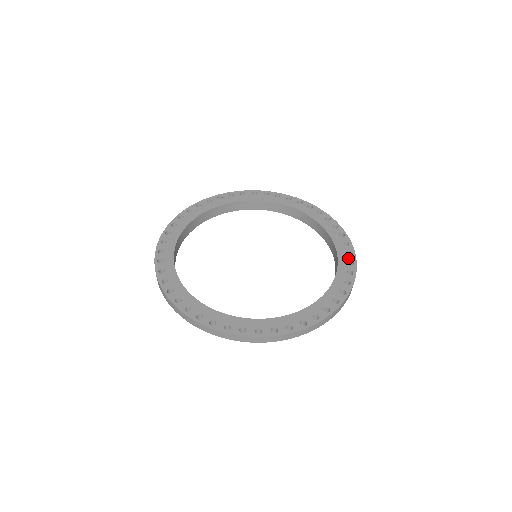
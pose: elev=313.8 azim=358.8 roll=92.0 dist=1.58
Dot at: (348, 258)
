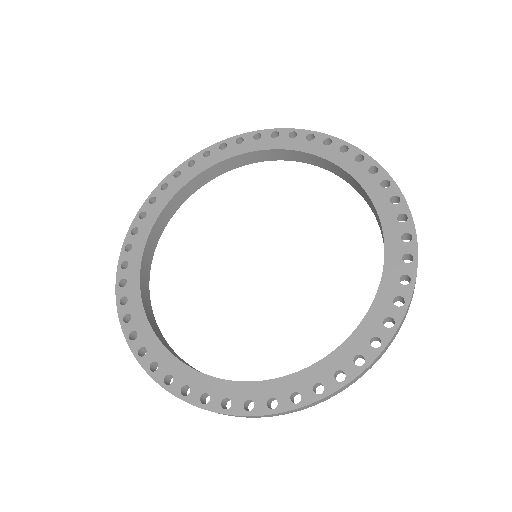
Dot at: (387, 194)
